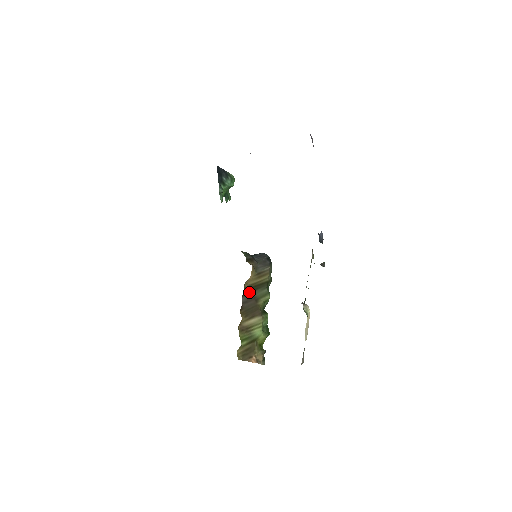
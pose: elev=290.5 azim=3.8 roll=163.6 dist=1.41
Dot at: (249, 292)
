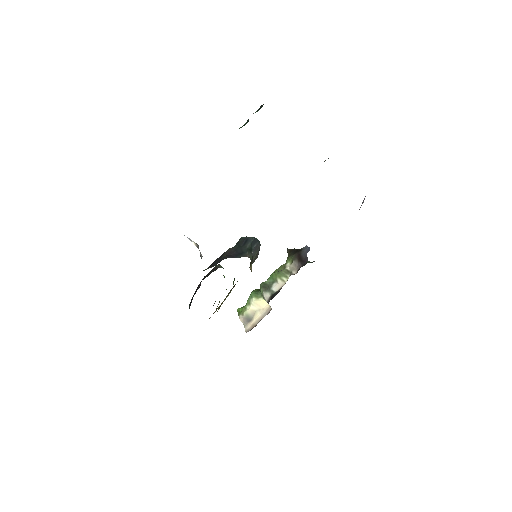
Dot at: occluded
